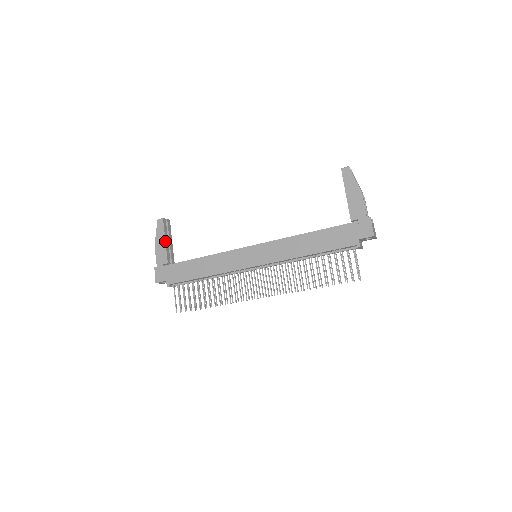
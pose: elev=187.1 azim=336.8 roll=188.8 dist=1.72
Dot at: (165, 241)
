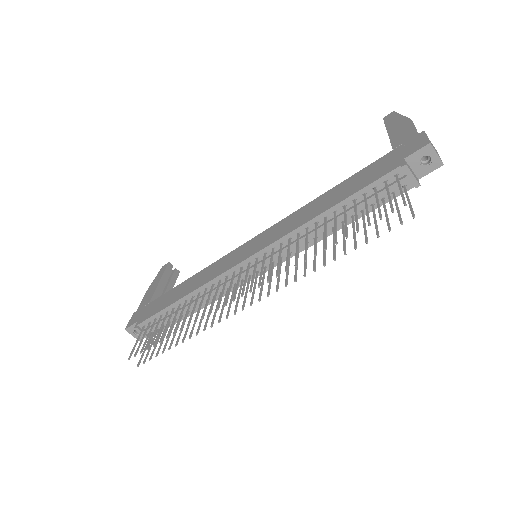
Dot at: (159, 282)
